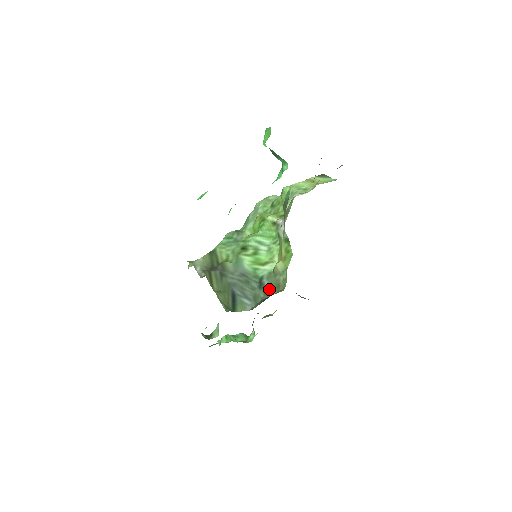
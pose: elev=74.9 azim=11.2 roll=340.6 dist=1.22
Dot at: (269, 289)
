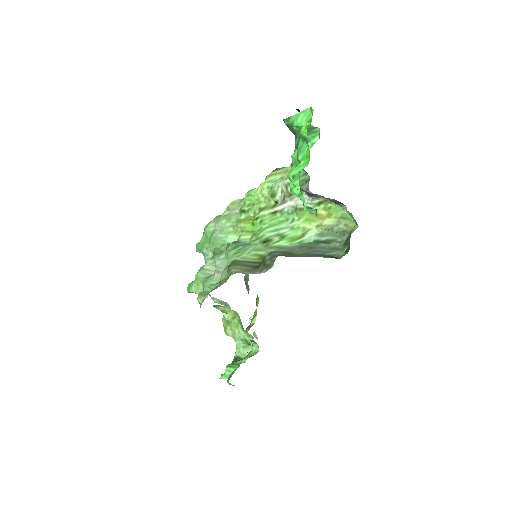
Dot at: (339, 238)
